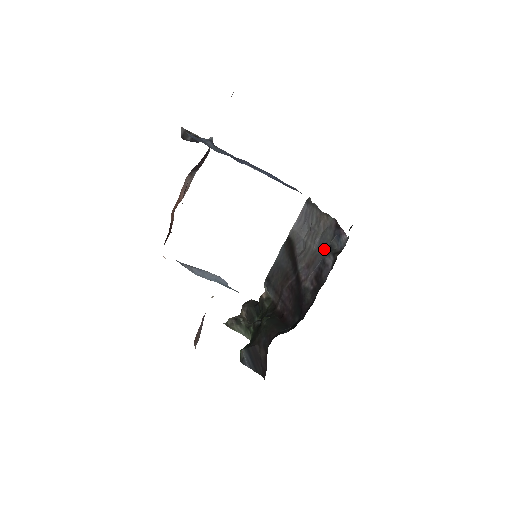
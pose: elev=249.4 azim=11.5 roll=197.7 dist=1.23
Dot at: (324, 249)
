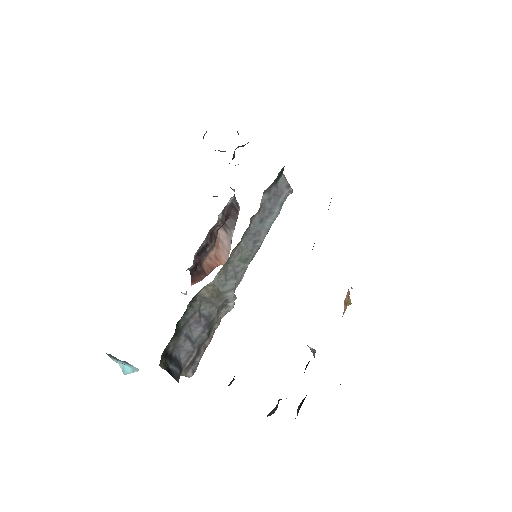
Dot at: occluded
